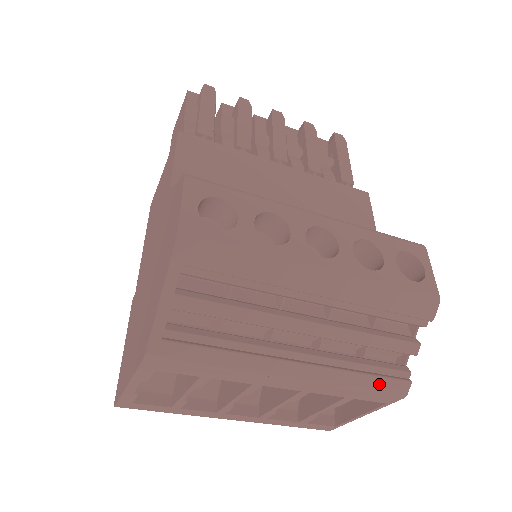
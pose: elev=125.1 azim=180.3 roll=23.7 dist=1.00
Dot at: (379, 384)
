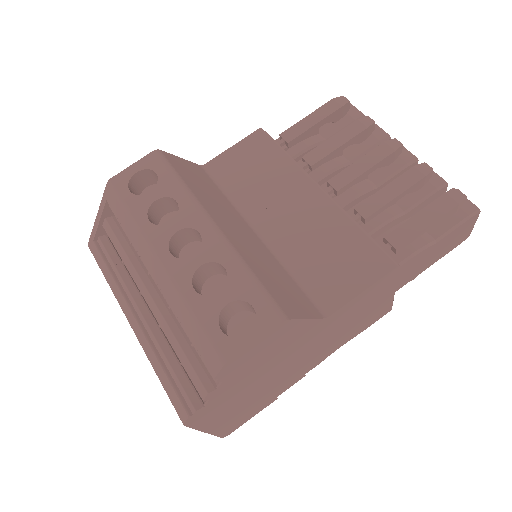
Dot at: (169, 390)
